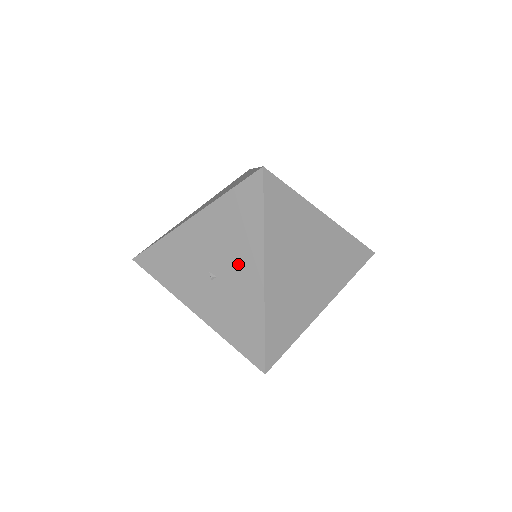
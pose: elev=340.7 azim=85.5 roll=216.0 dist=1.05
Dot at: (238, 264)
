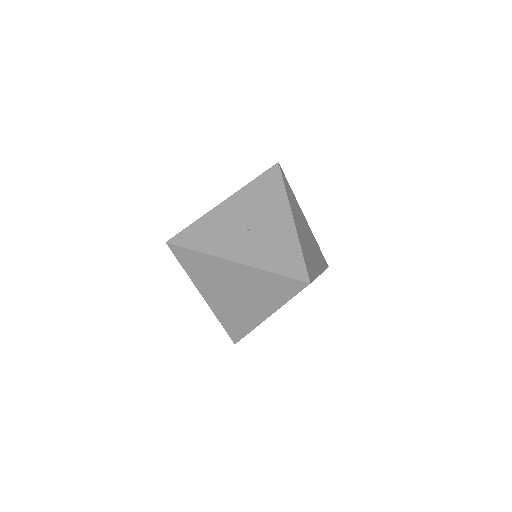
Dot at: (271, 217)
